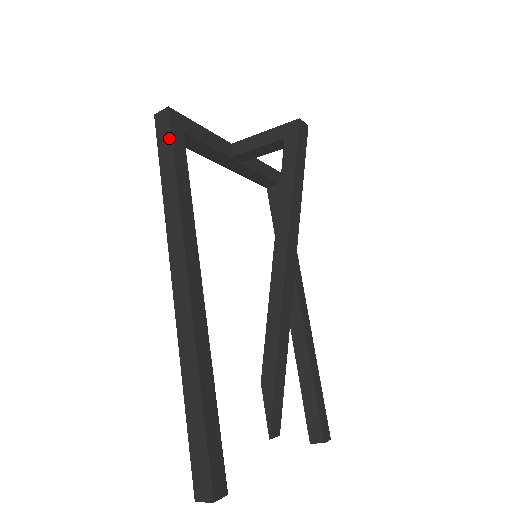
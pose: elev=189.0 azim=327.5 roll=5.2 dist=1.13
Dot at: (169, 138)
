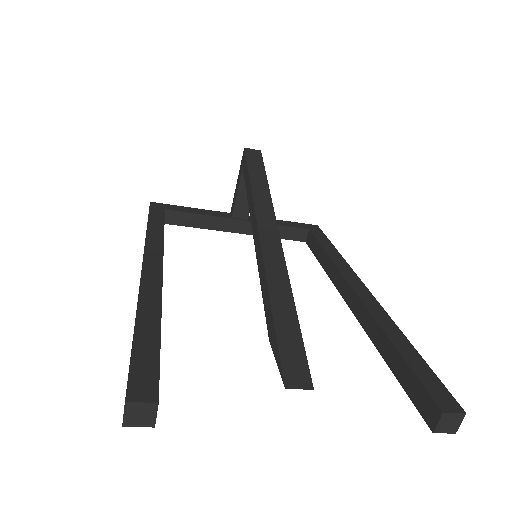
Dot at: occluded
